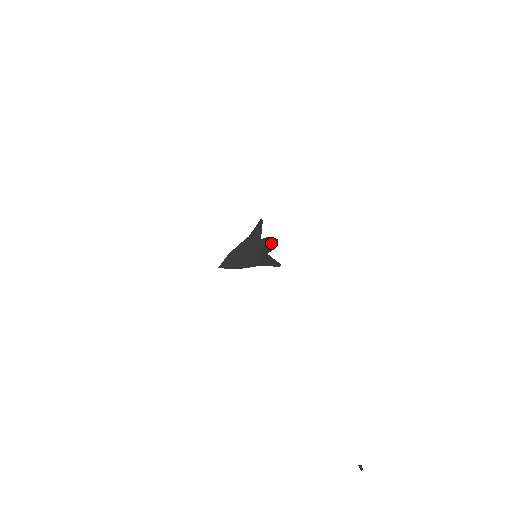
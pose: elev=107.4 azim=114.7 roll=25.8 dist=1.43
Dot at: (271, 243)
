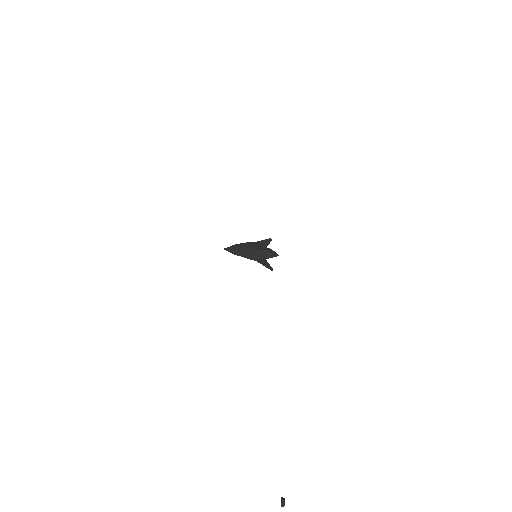
Dot at: (272, 253)
